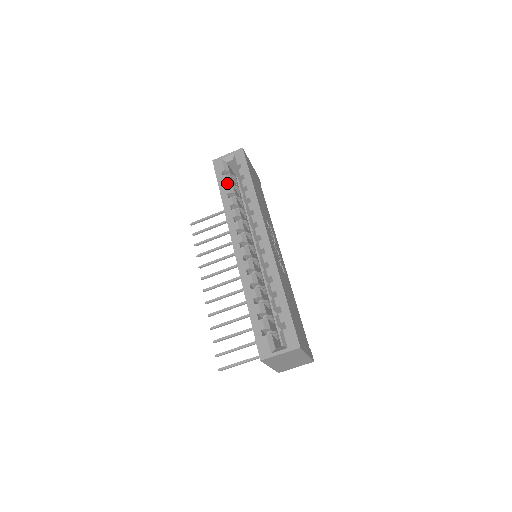
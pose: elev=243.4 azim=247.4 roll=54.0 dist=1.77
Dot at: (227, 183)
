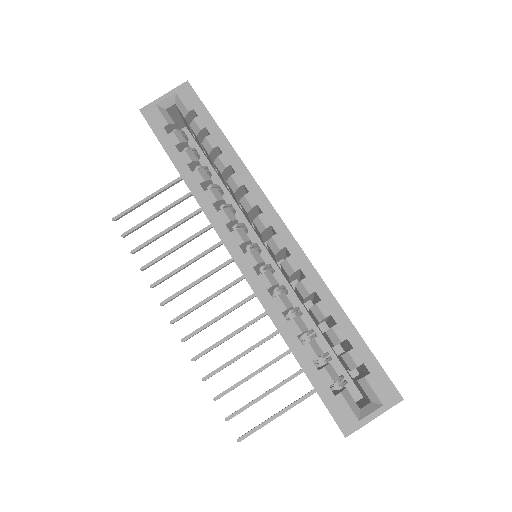
Dot at: (179, 146)
